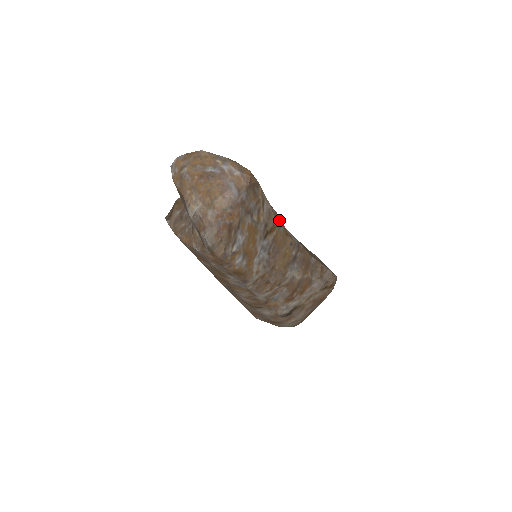
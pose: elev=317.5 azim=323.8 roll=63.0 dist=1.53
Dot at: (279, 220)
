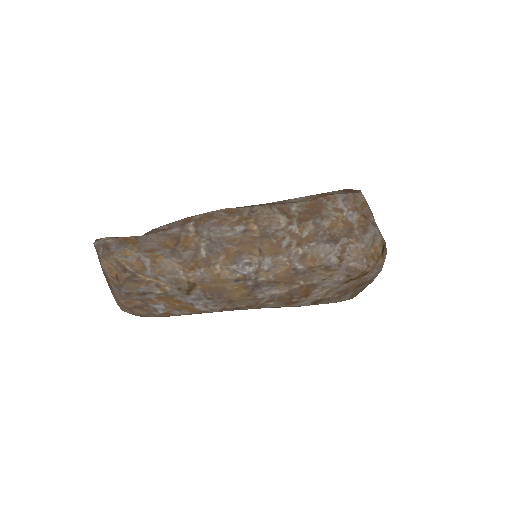
Dot at: (197, 275)
